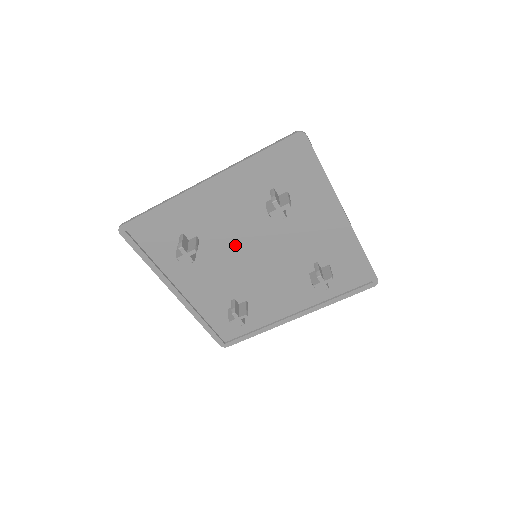
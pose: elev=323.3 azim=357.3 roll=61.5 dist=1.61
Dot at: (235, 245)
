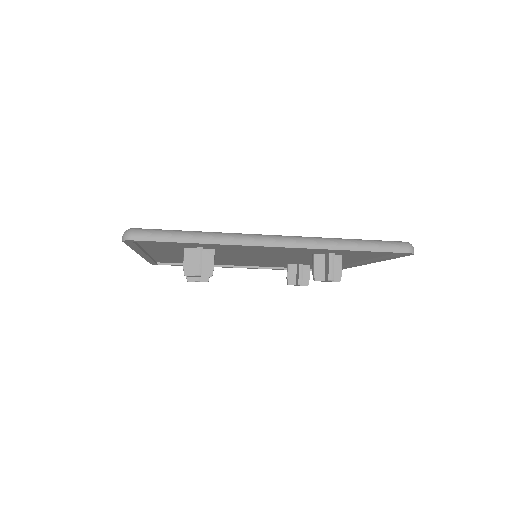
Dot at: (228, 258)
